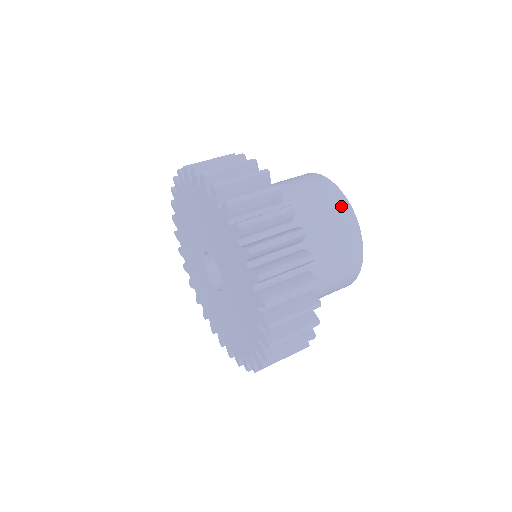
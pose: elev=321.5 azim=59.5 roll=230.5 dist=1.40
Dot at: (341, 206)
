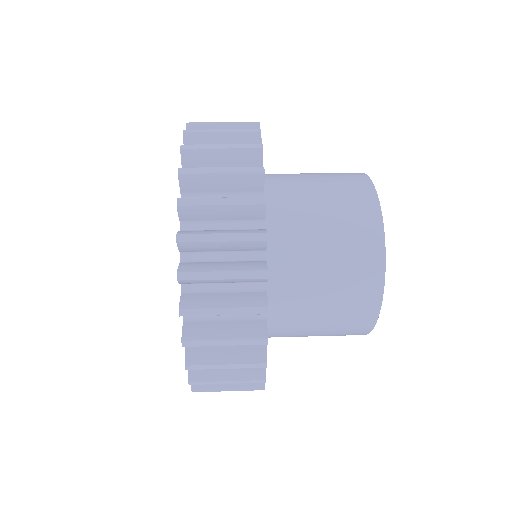
Dot at: occluded
